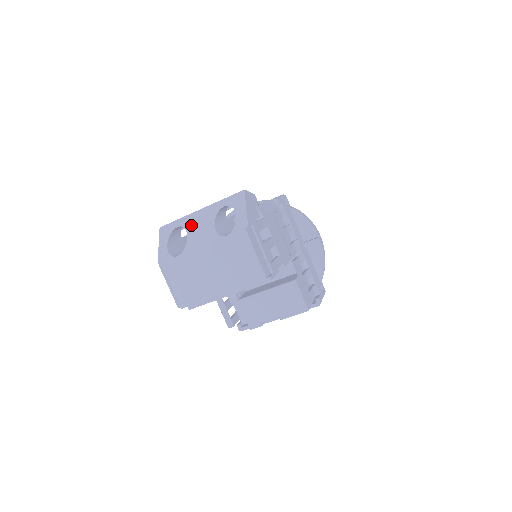
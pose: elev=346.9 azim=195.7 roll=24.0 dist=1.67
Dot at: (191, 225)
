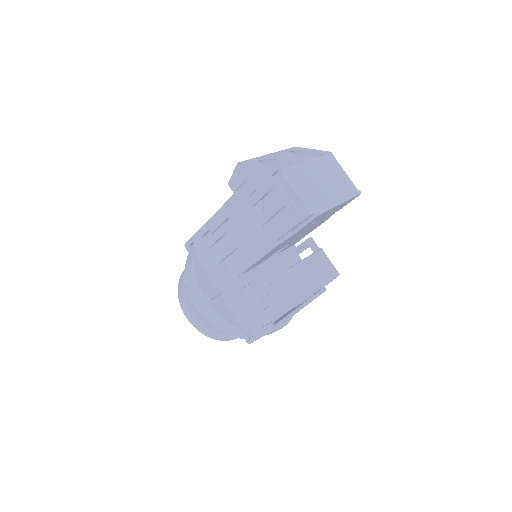
Dot at: (275, 157)
